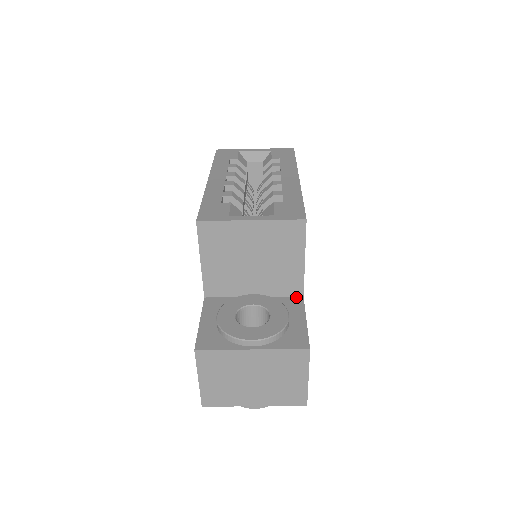
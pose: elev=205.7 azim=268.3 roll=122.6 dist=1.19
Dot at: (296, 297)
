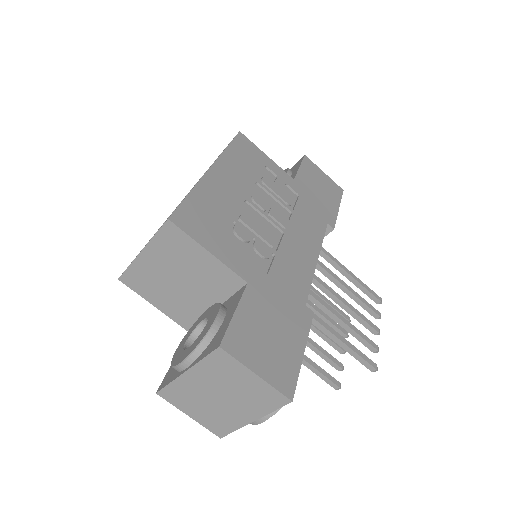
Dot at: (242, 288)
